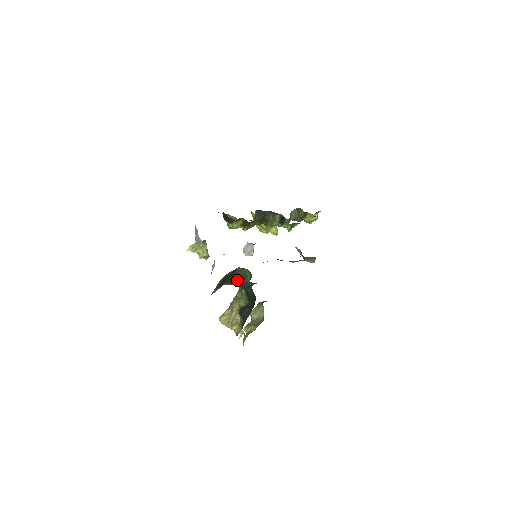
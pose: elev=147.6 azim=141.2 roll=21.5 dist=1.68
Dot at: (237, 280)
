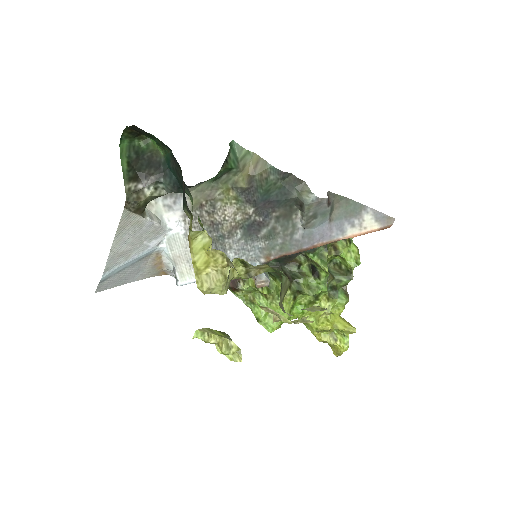
Dot at: (152, 166)
